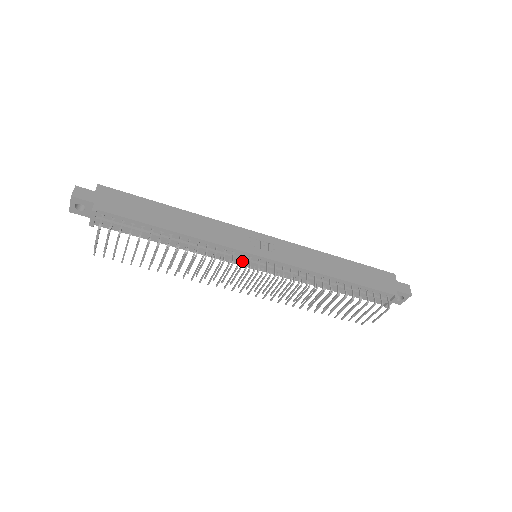
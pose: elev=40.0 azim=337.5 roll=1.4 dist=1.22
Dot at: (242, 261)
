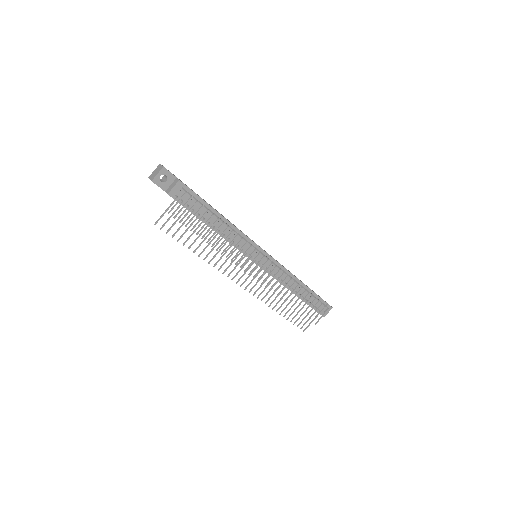
Dot at: occluded
